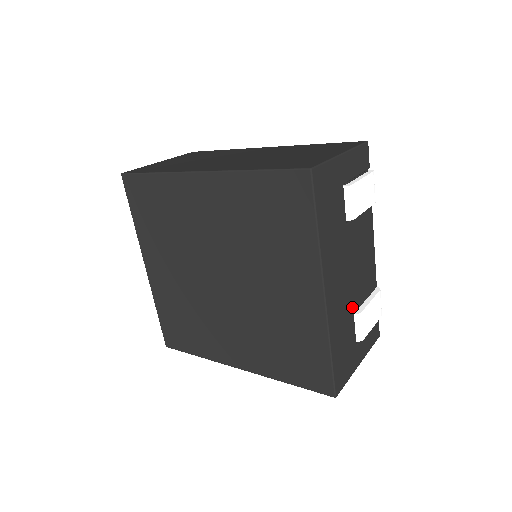
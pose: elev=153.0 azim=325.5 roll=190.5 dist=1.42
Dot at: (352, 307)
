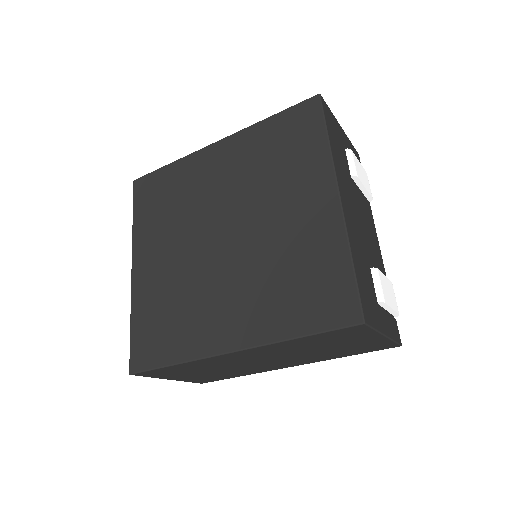
Dot at: (367, 256)
